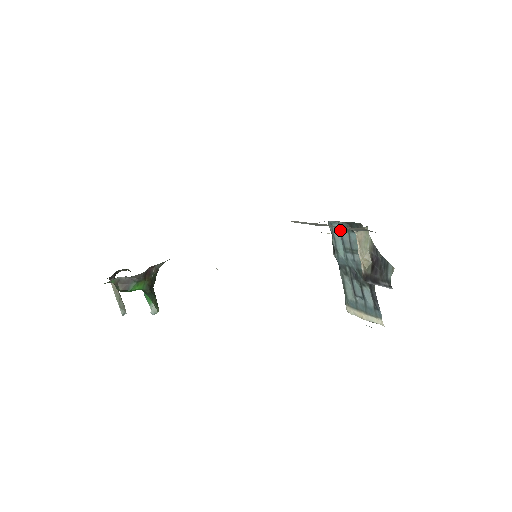
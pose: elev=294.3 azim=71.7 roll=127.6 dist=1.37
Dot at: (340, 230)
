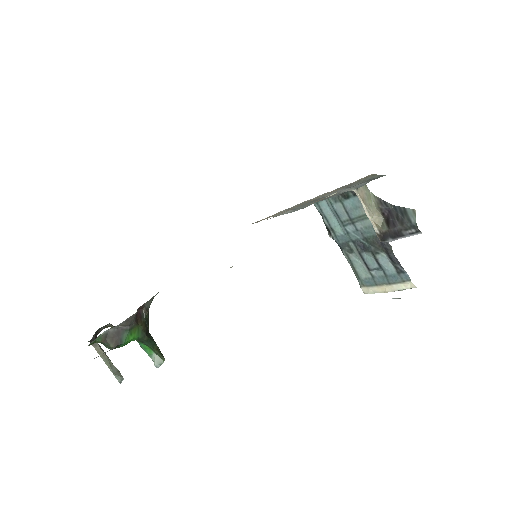
Dot at: (330, 204)
